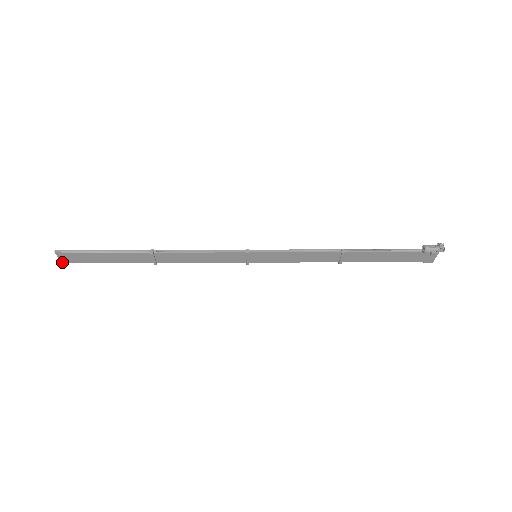
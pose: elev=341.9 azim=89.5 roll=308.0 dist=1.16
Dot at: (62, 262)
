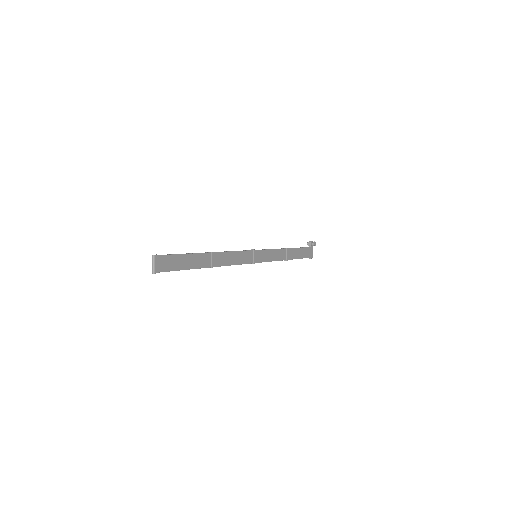
Dot at: (155, 271)
